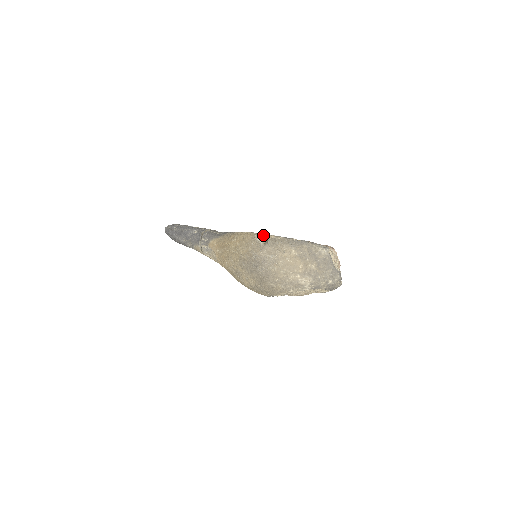
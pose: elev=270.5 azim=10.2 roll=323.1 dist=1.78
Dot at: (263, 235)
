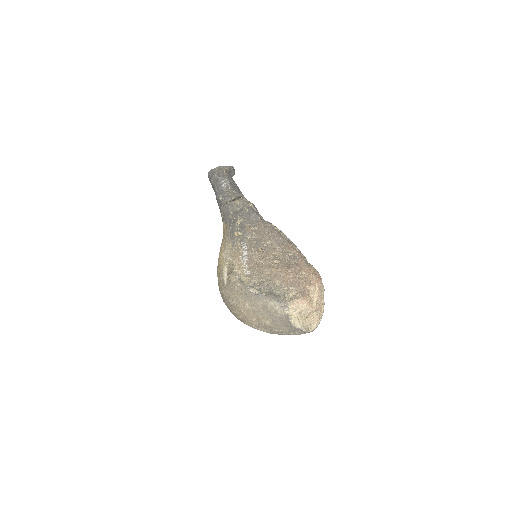
Dot at: (232, 269)
